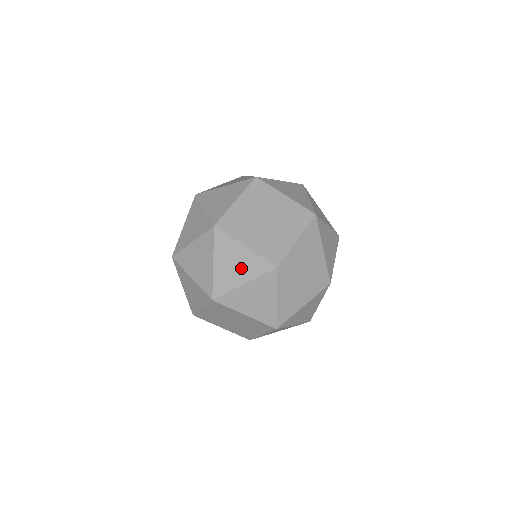
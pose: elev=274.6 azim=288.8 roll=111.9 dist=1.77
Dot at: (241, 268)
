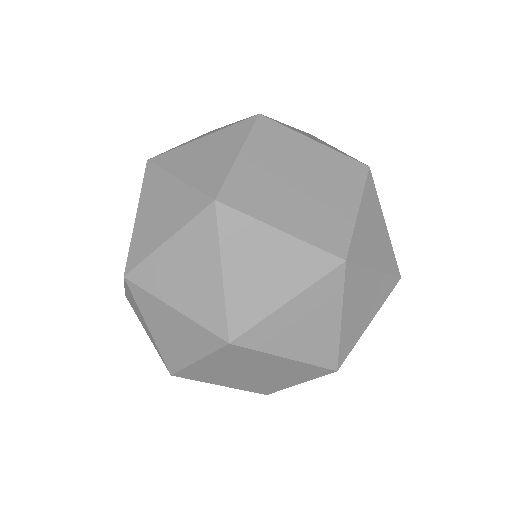
Dot at: occluded
